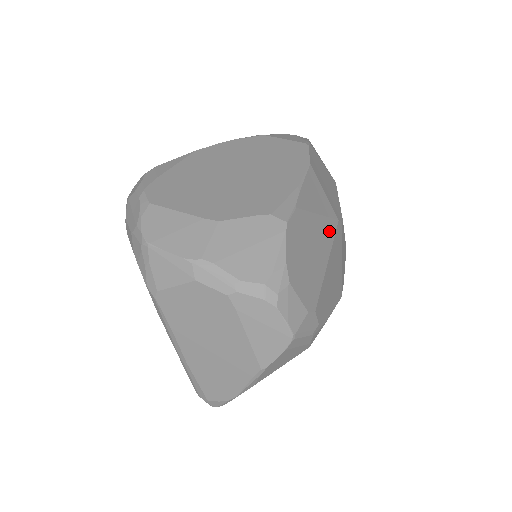
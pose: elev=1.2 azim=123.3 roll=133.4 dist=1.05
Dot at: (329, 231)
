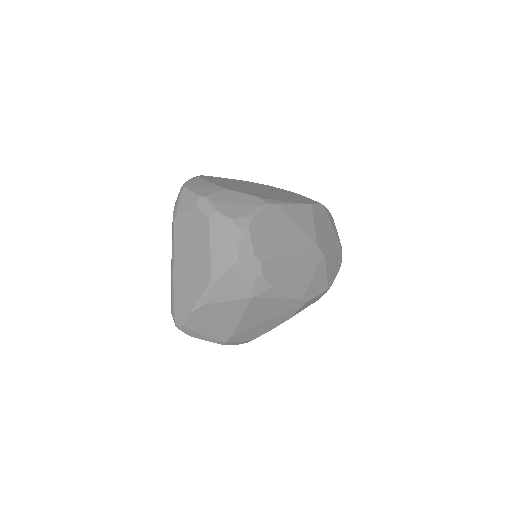
Dot at: (304, 242)
